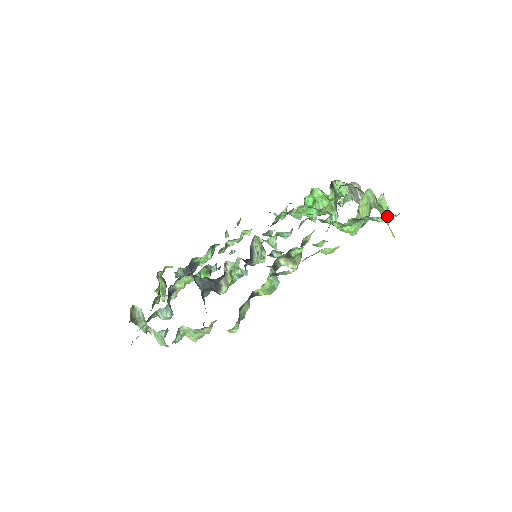
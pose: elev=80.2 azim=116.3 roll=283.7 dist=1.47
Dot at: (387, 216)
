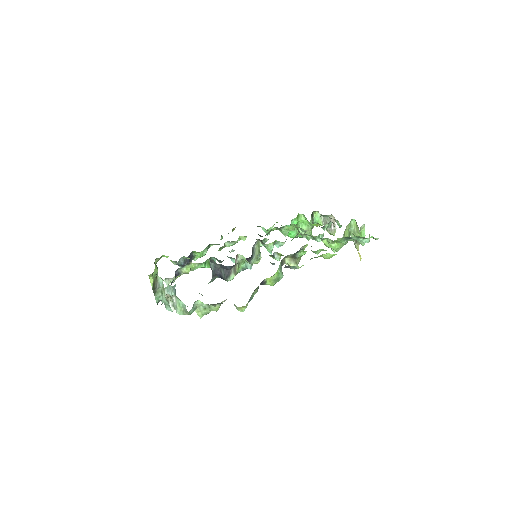
Dot at: (369, 239)
